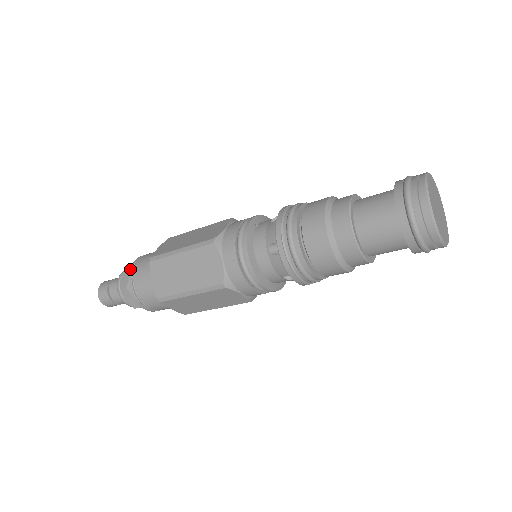
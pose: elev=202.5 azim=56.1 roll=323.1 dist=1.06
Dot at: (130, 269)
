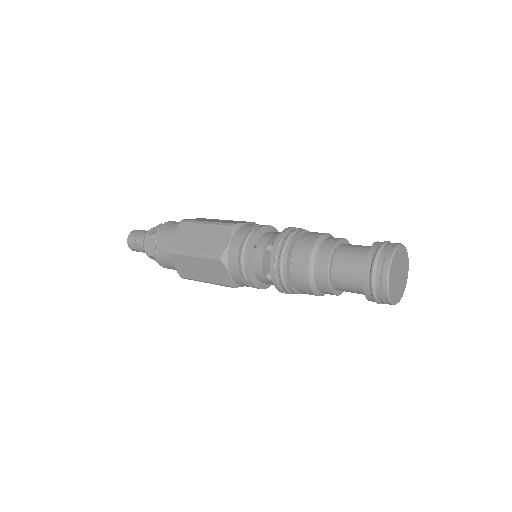
Dot at: (153, 245)
